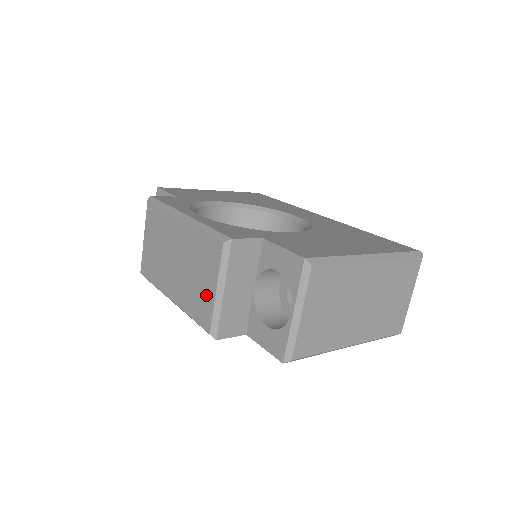
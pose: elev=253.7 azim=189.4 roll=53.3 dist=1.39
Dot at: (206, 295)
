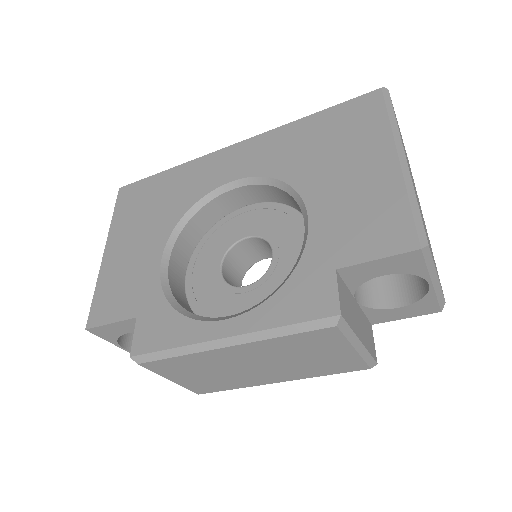
Dot at: (340, 359)
